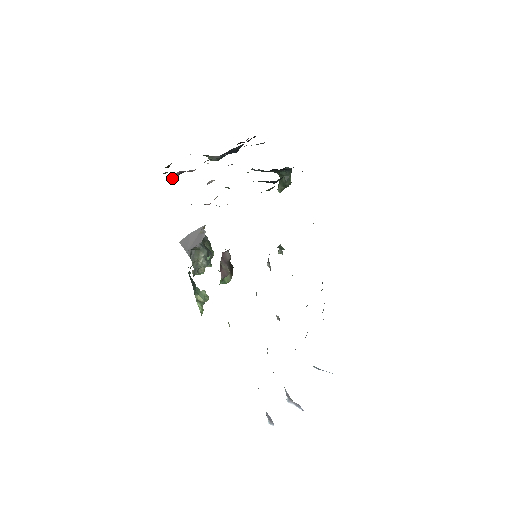
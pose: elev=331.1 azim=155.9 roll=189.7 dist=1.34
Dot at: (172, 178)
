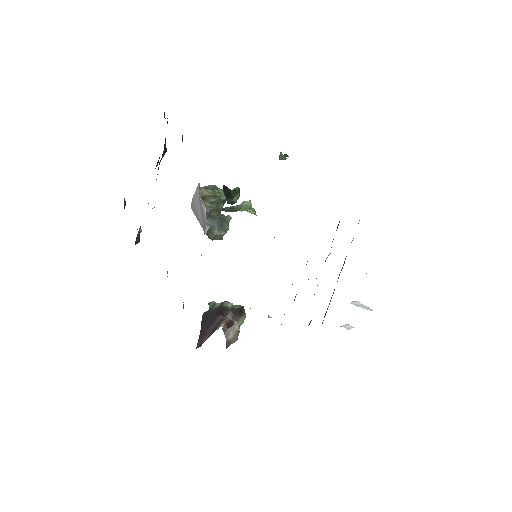
Dot at: (138, 238)
